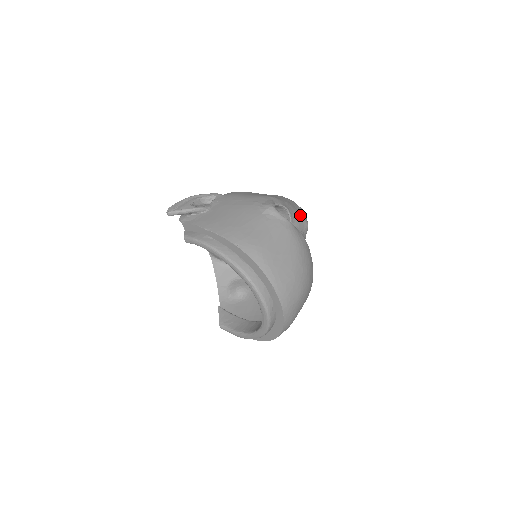
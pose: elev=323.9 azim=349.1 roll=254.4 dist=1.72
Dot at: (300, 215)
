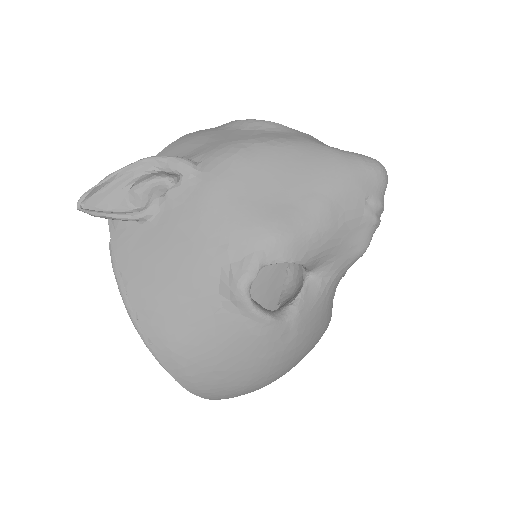
Dot at: (351, 238)
